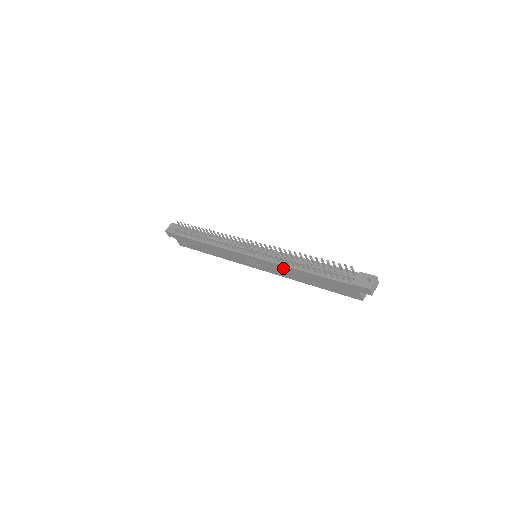
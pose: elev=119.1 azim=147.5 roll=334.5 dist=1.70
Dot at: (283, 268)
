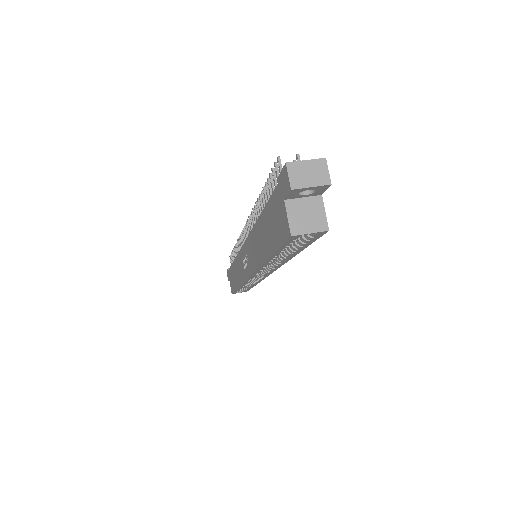
Dot at: (253, 239)
